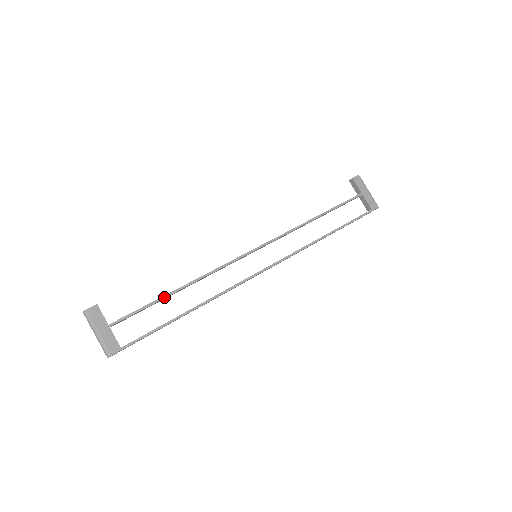
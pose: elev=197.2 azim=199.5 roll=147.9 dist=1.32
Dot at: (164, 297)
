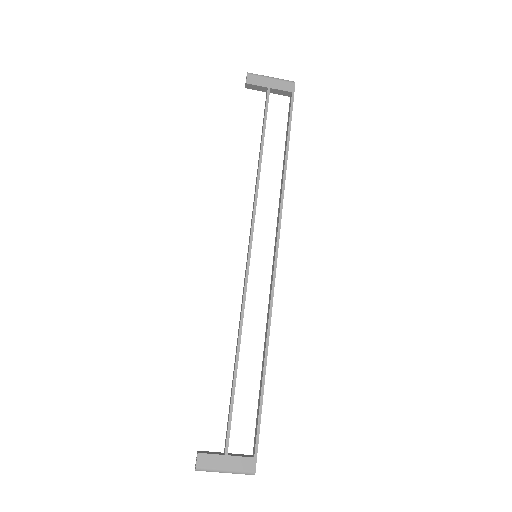
Dot at: (234, 382)
